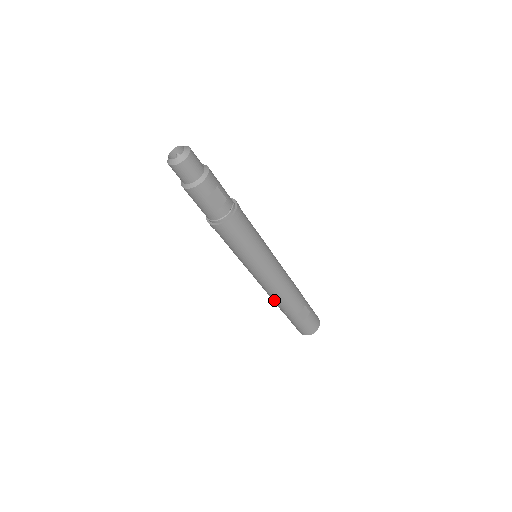
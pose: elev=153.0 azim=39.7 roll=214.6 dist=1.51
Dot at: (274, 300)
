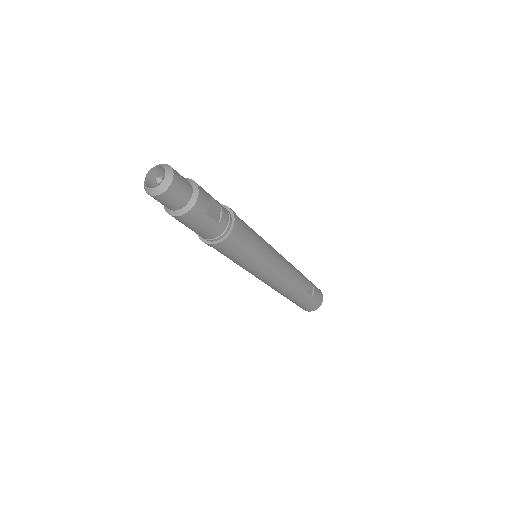
Dot at: (284, 292)
